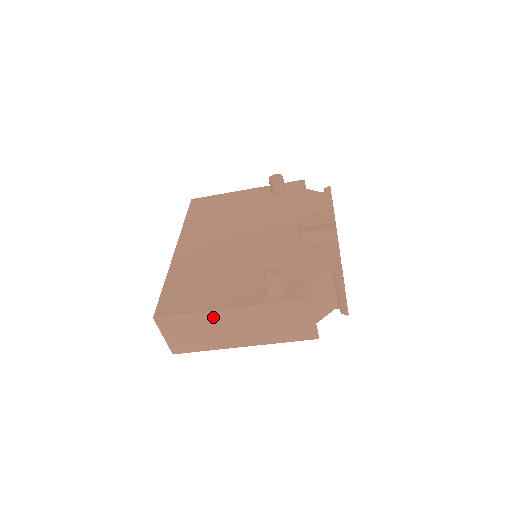
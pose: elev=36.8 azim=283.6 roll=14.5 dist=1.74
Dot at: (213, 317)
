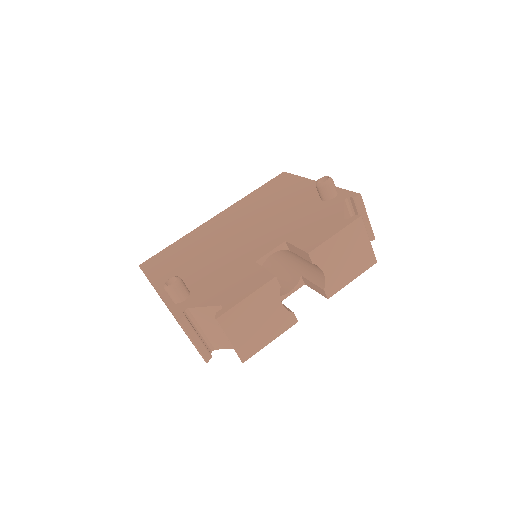
Dot at: occluded
